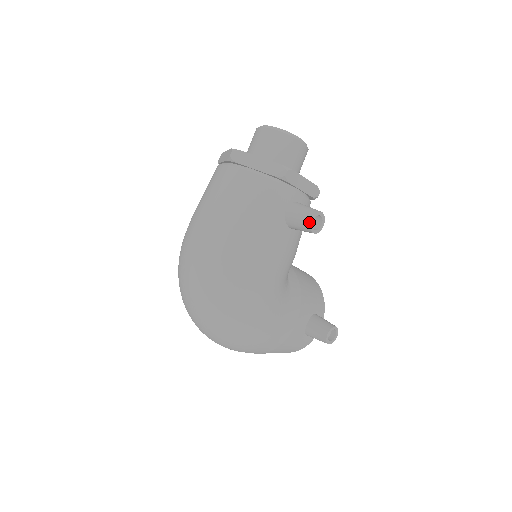
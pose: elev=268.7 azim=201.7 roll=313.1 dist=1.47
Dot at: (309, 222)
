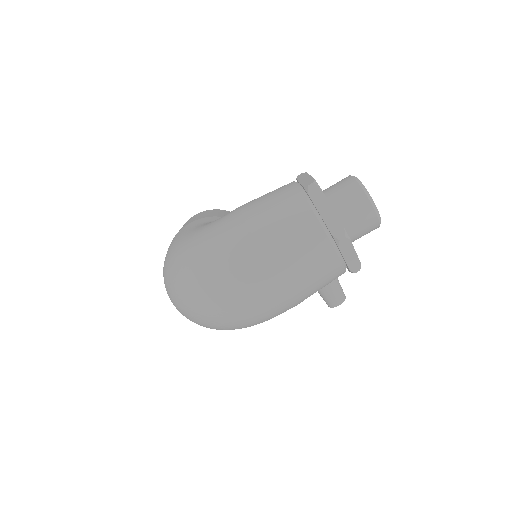
Dot at: (336, 306)
